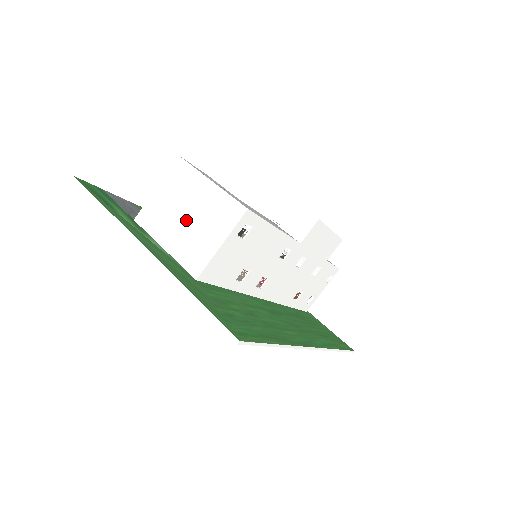
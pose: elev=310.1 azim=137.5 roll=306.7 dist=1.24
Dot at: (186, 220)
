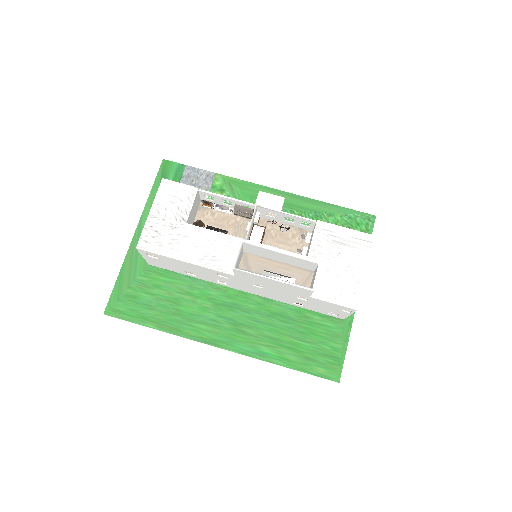
Dot at: occluded
